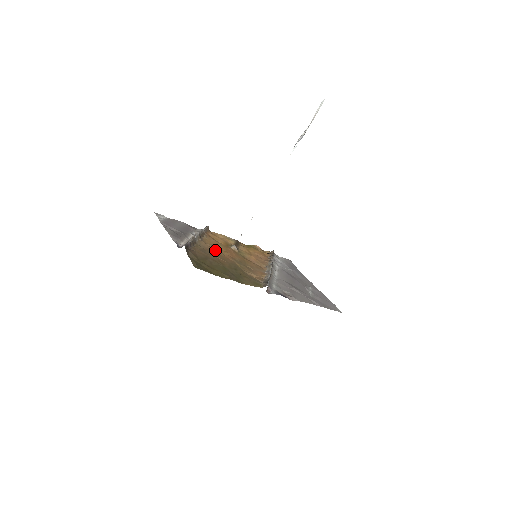
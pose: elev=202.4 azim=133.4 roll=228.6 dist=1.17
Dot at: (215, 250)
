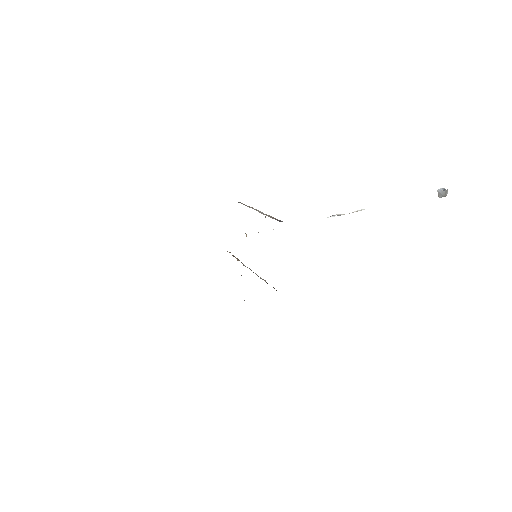
Dot at: occluded
